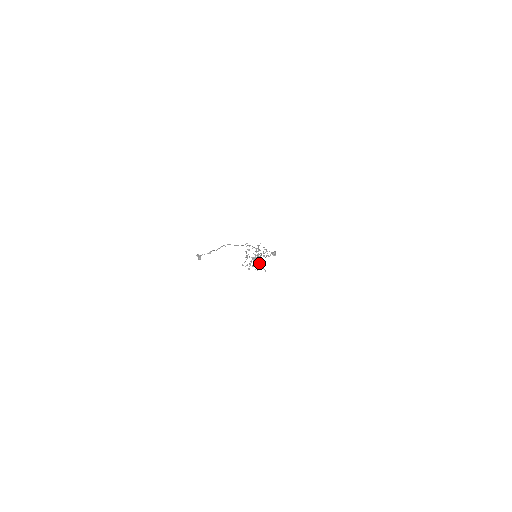
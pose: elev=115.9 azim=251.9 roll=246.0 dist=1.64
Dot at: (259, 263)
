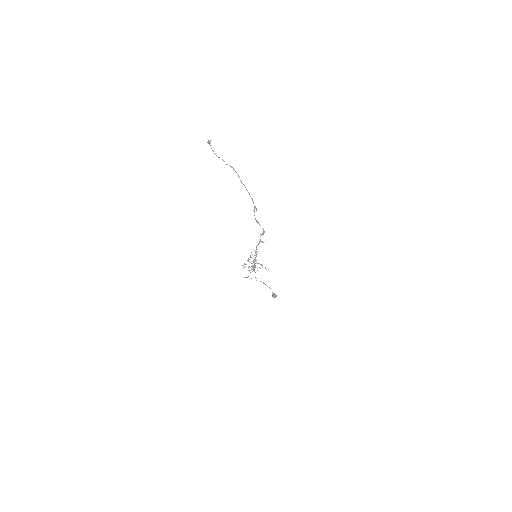
Dot at: occluded
